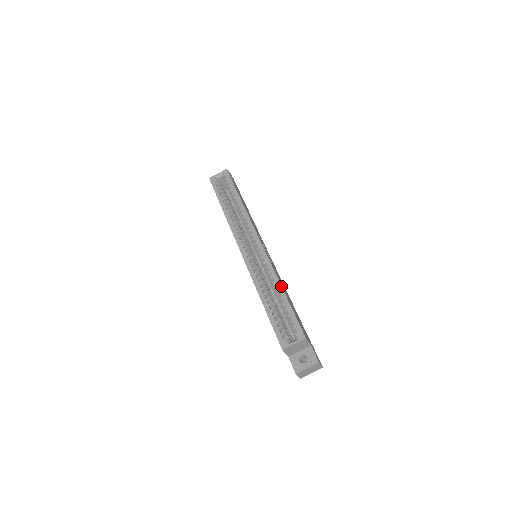
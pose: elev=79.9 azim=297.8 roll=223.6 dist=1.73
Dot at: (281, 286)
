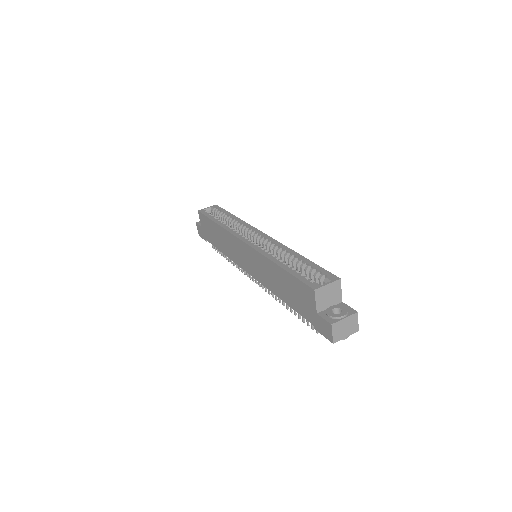
Dot at: (297, 253)
